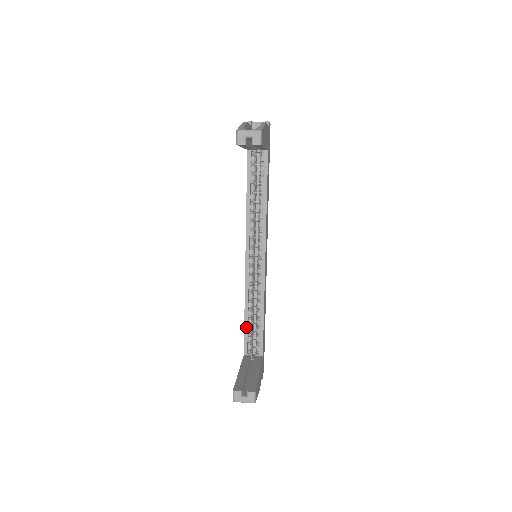
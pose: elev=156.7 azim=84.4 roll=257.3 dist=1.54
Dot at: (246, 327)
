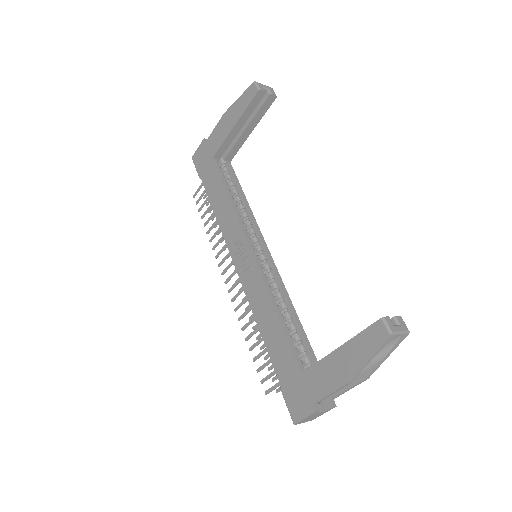
Dot at: (287, 333)
